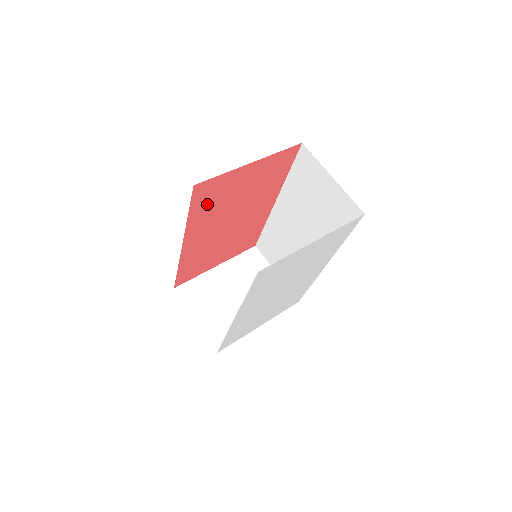
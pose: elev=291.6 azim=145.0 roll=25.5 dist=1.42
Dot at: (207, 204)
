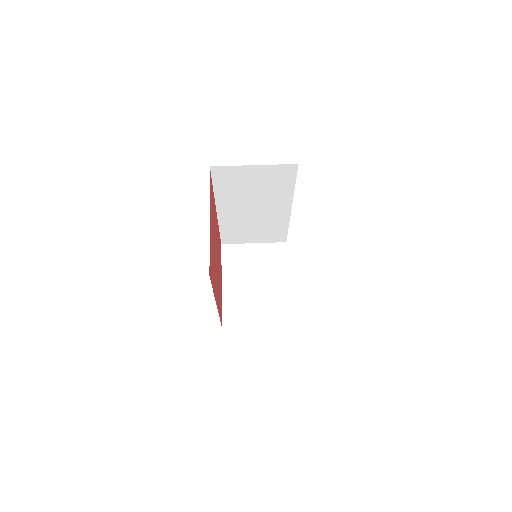
Dot at: (212, 271)
